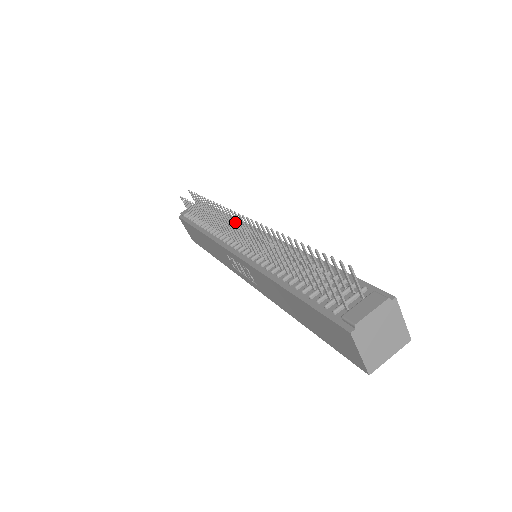
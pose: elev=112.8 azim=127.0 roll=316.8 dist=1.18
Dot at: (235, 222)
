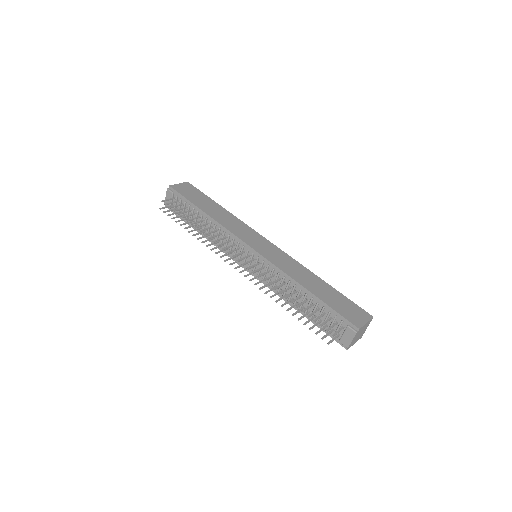
Dot at: occluded
